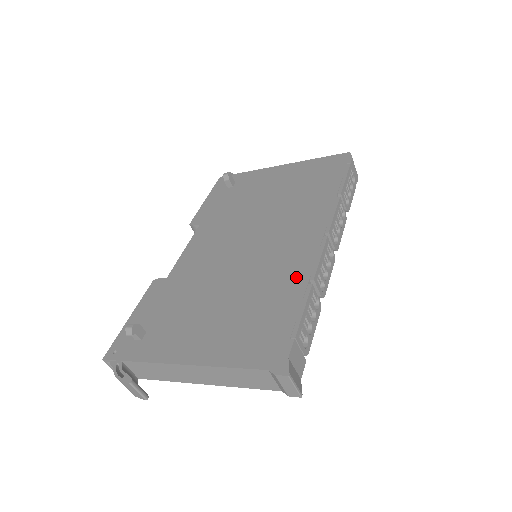
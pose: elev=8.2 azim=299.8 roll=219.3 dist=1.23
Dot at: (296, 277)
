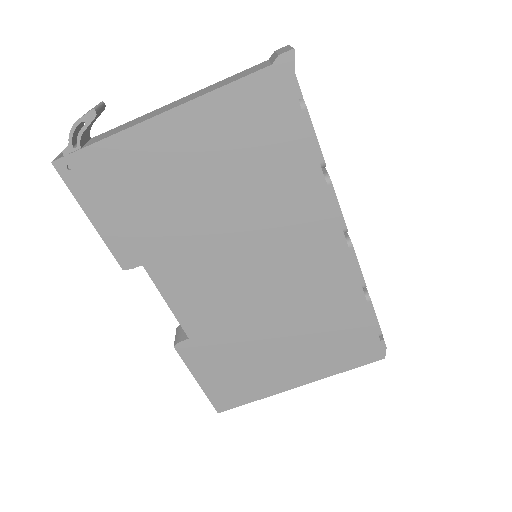
Dot at: occluded
